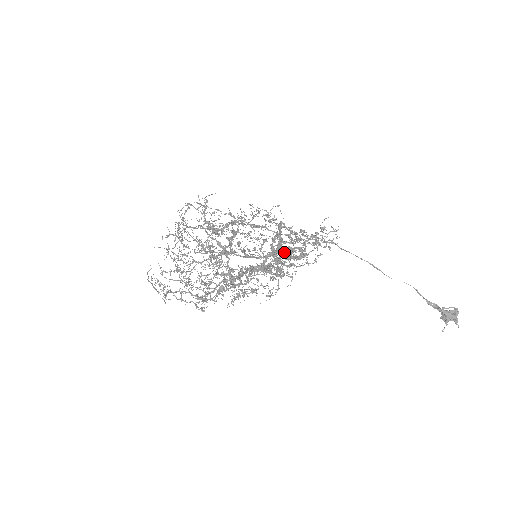
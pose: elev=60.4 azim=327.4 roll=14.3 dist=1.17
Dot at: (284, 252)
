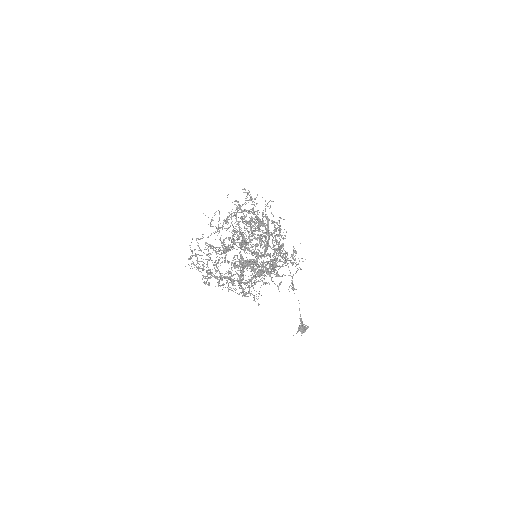
Dot at: occluded
